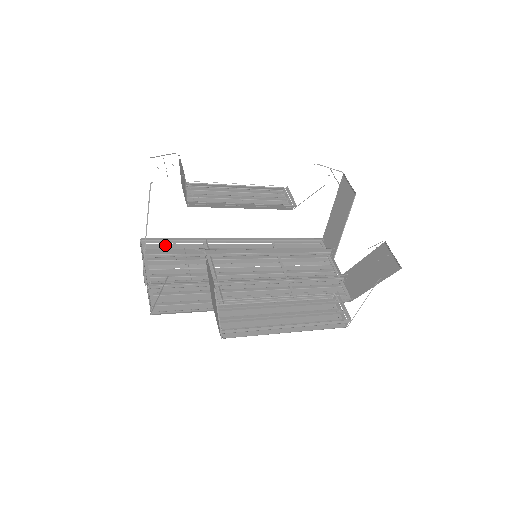
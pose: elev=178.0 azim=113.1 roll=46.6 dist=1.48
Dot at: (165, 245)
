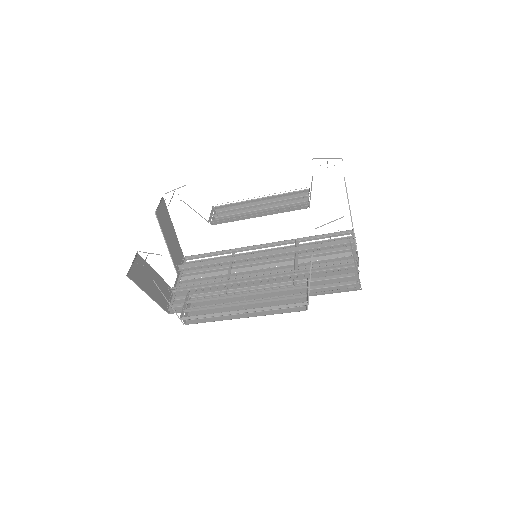
Dot at: (204, 260)
